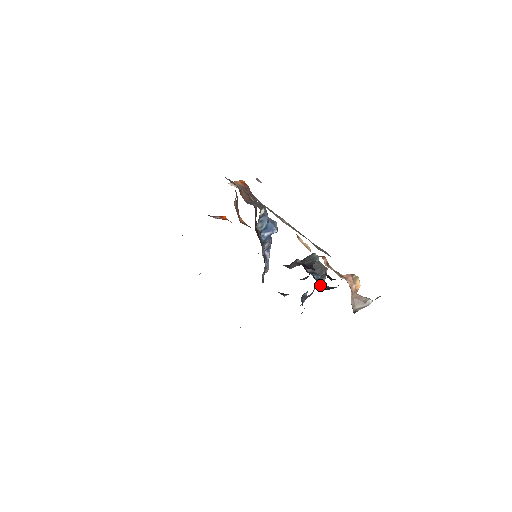
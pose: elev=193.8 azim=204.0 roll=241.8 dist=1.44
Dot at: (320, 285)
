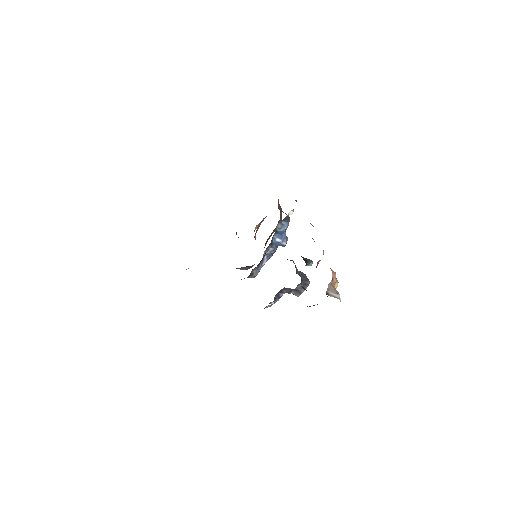
Dot at: (296, 293)
